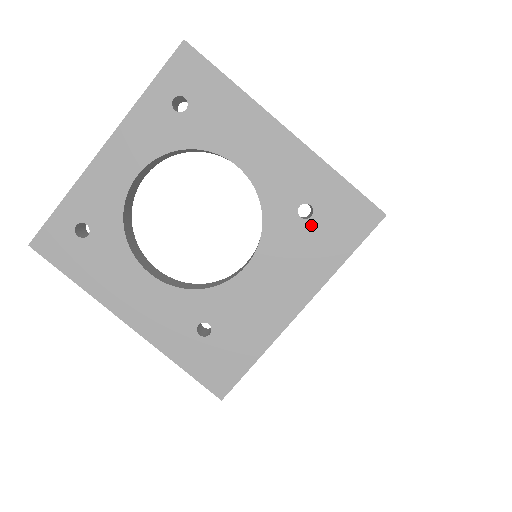
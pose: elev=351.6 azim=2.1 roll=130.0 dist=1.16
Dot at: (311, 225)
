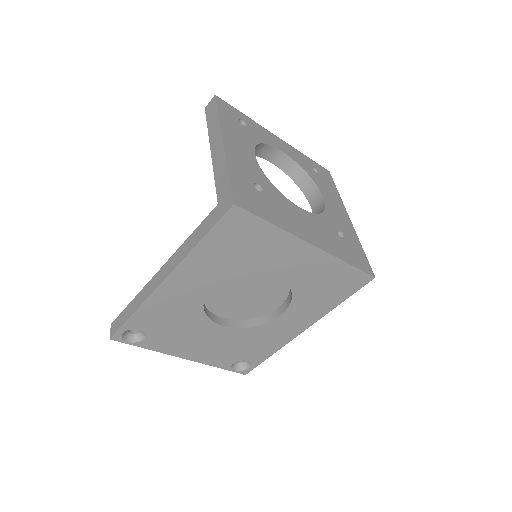
Dot at: (340, 239)
